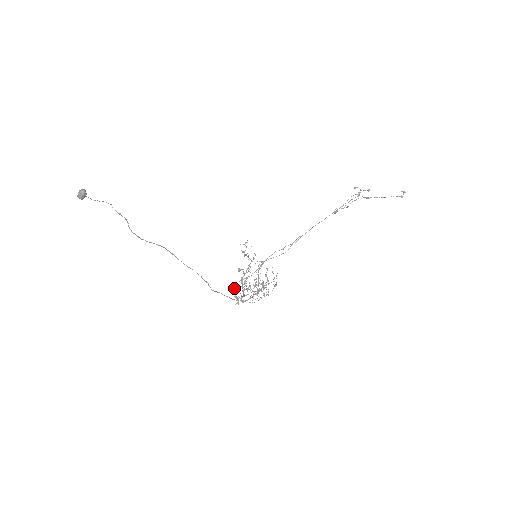
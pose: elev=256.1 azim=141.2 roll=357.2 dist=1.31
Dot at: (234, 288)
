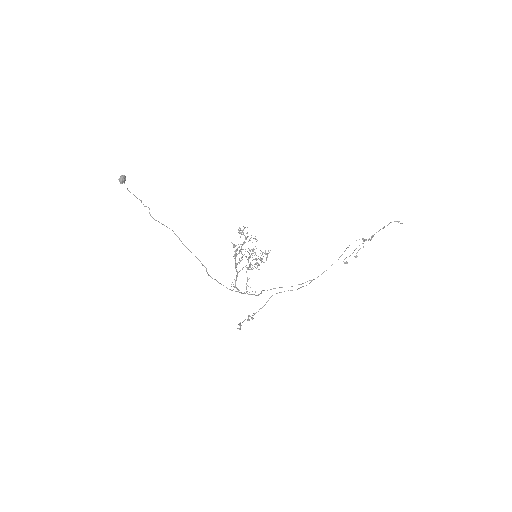
Dot at: (240, 322)
